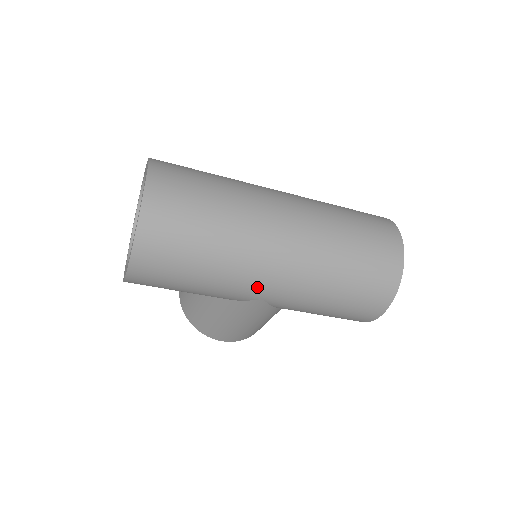
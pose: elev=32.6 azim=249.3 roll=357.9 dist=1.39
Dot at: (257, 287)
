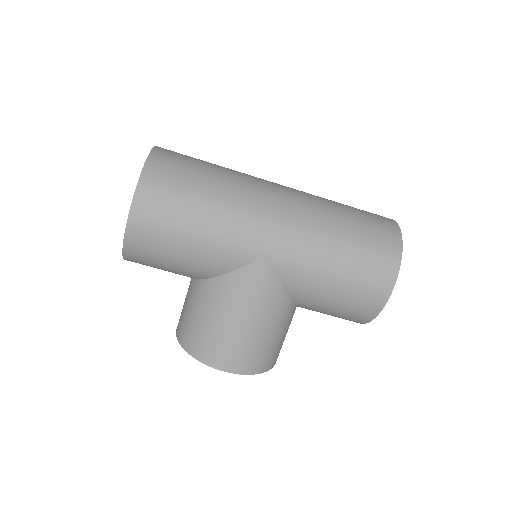
Dot at: (259, 235)
